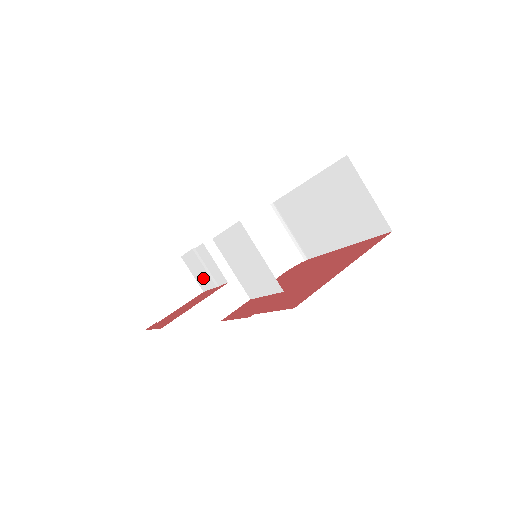
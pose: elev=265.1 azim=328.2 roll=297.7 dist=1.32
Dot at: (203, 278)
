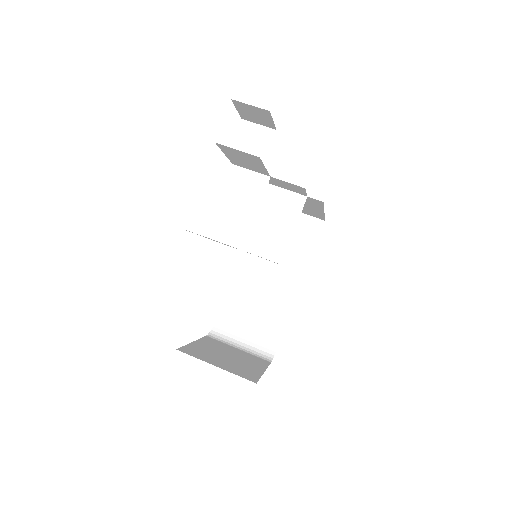
Dot at: (258, 147)
